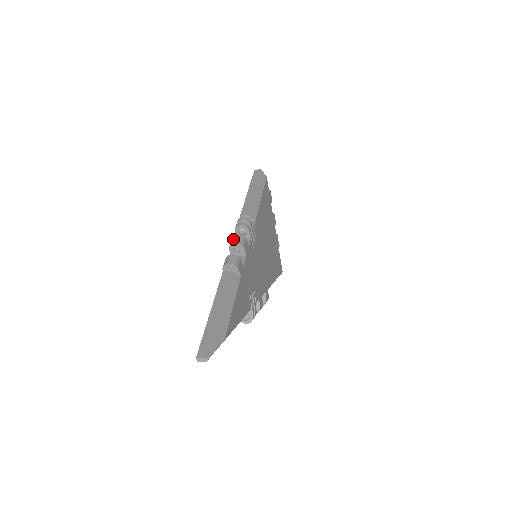
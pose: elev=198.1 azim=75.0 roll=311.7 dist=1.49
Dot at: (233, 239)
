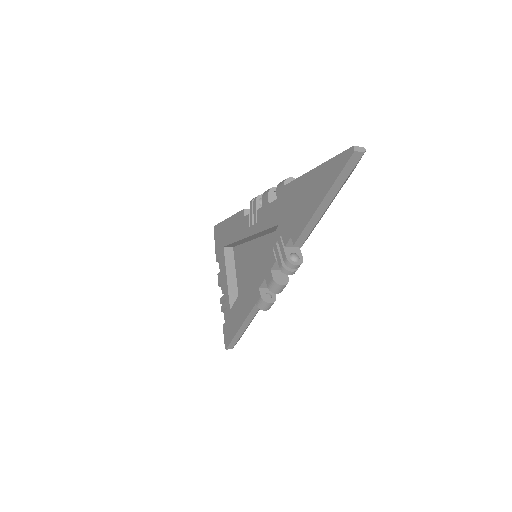
Dot at: occluded
